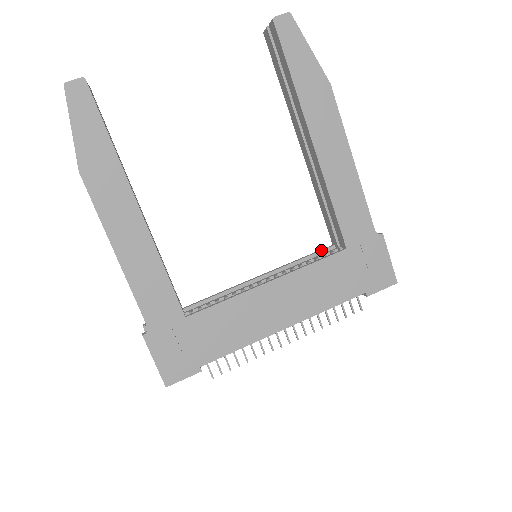
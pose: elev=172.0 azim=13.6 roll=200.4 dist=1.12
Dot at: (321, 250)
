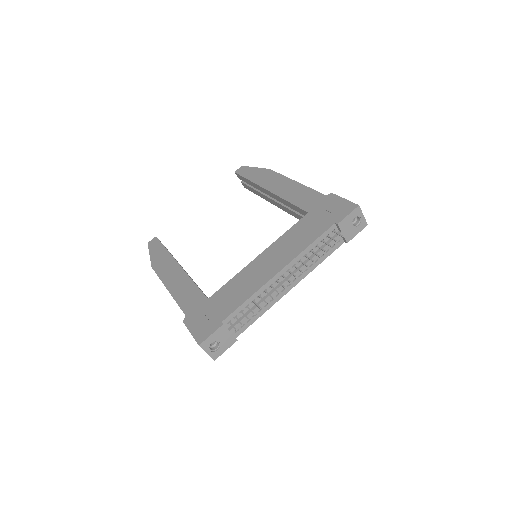
Dot at: occluded
